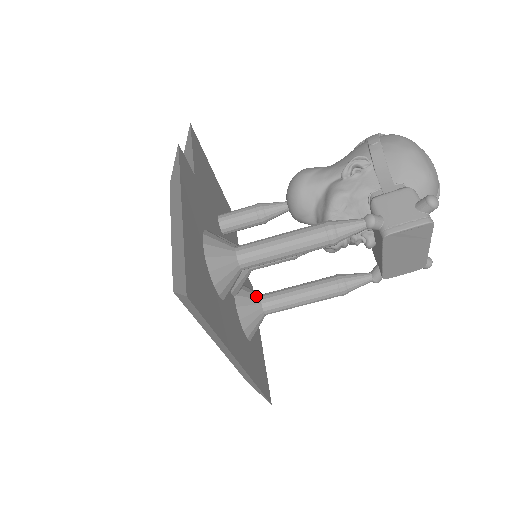
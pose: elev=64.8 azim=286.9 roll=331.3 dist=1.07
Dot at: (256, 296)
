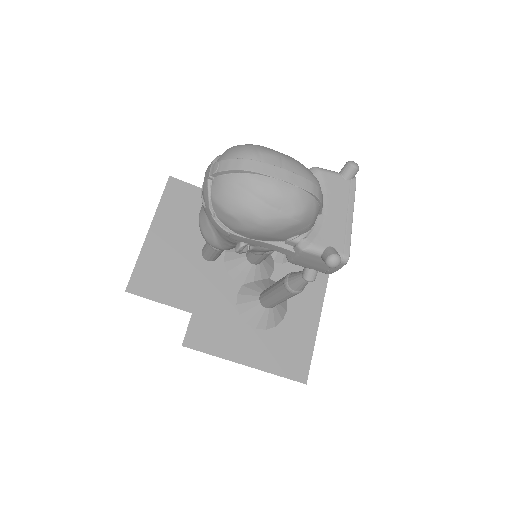
Dot at: occluded
